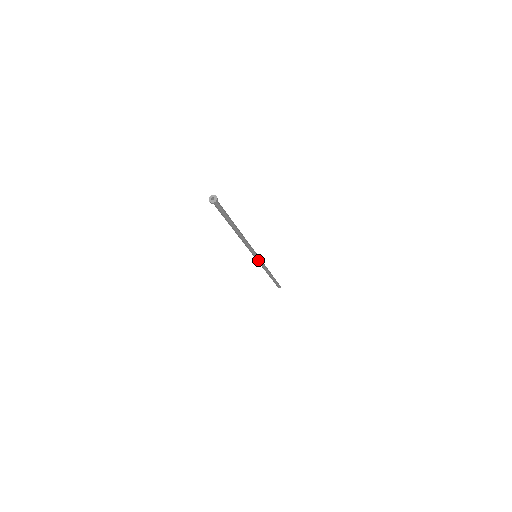
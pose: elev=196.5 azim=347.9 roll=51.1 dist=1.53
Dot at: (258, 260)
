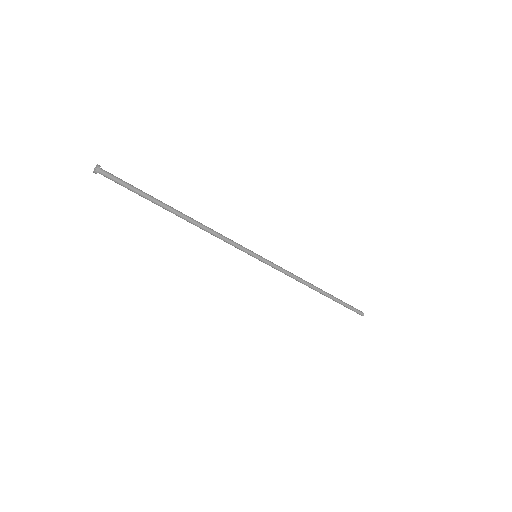
Dot at: (264, 262)
